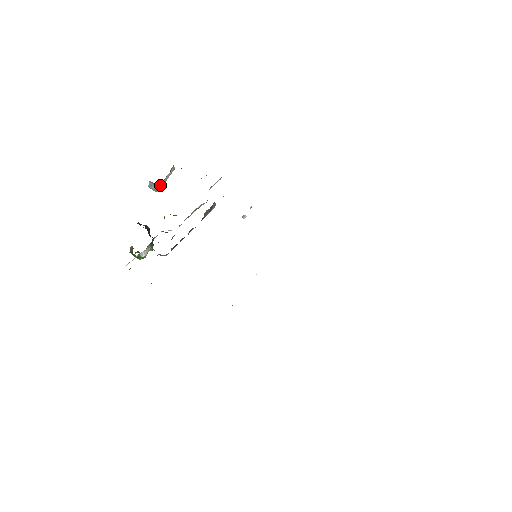
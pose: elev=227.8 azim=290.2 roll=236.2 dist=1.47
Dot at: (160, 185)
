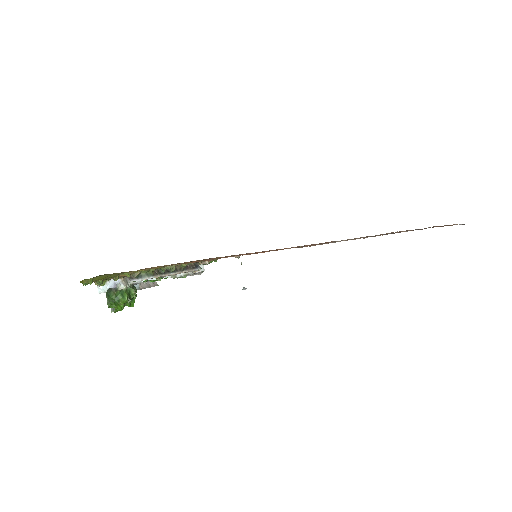
Dot at: (142, 286)
